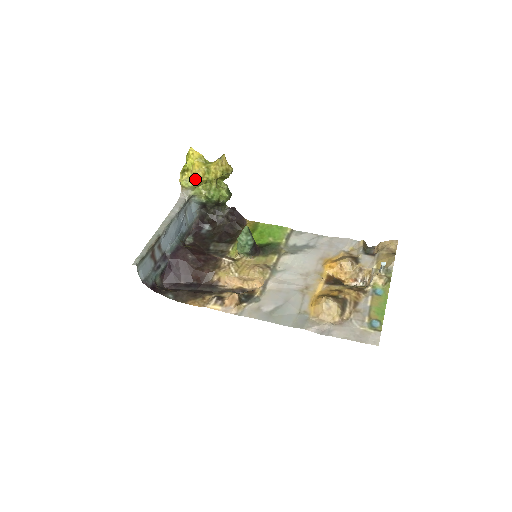
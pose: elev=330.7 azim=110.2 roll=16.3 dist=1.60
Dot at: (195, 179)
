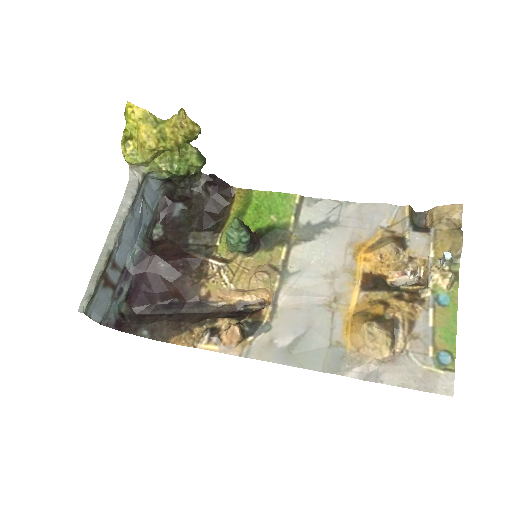
Dot at: (145, 153)
